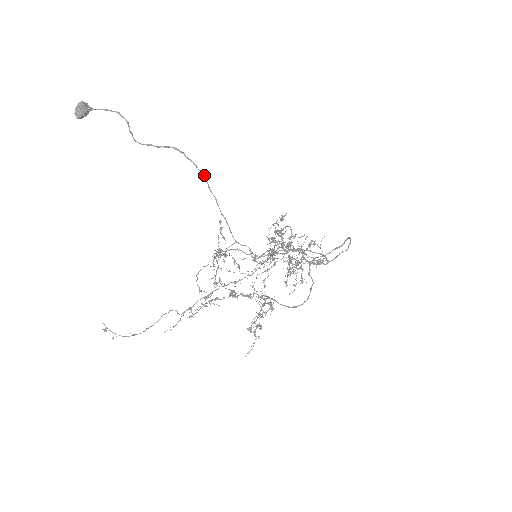
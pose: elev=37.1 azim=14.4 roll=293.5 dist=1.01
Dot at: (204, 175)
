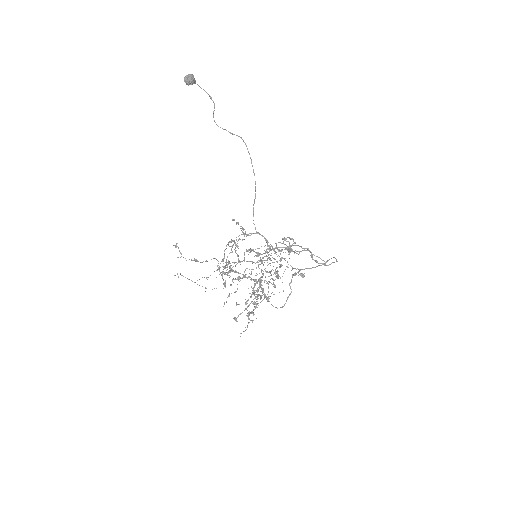
Dot at: occluded
